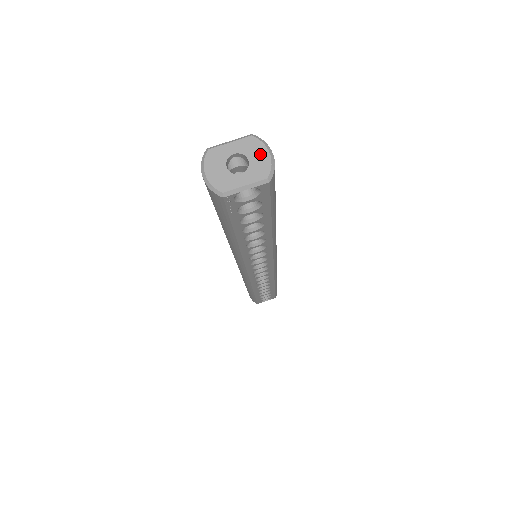
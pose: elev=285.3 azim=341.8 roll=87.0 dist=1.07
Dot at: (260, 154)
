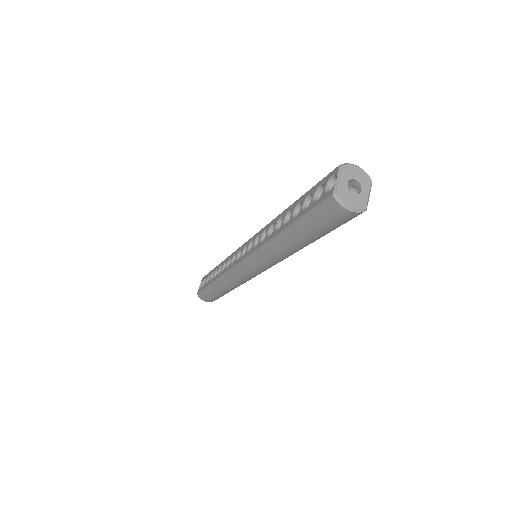
Dot at: (356, 172)
